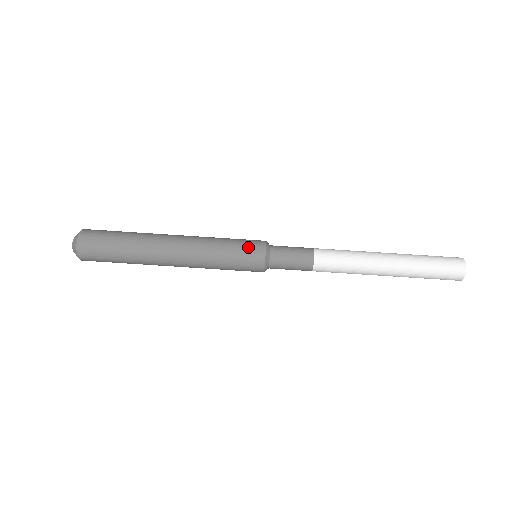
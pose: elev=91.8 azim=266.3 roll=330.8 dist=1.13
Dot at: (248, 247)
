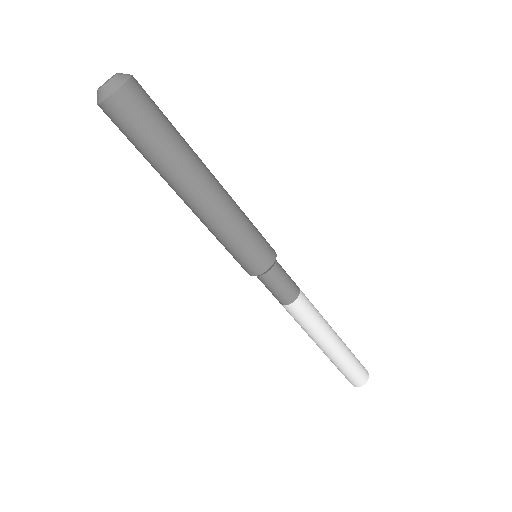
Dot at: (257, 256)
